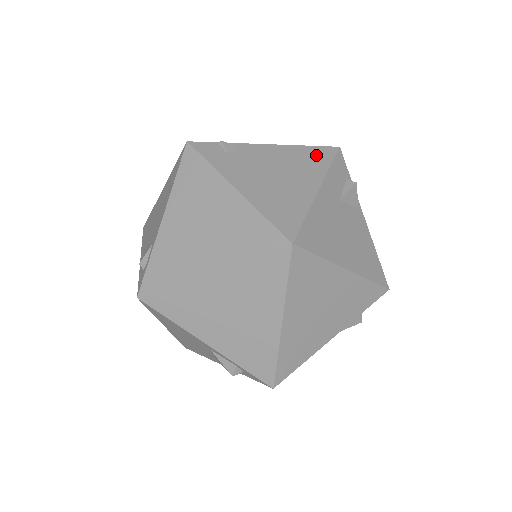
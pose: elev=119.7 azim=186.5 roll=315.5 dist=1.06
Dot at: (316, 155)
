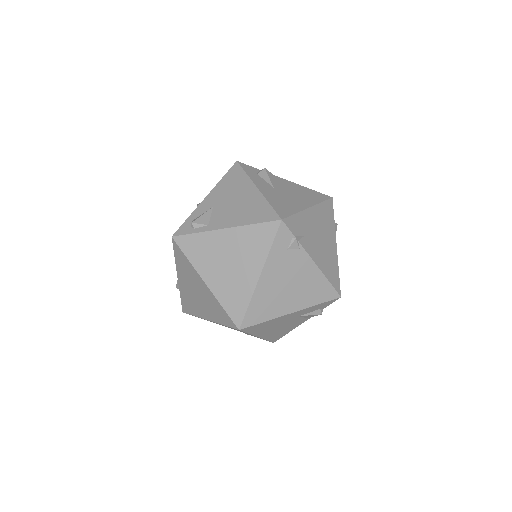
Dot at: (323, 292)
